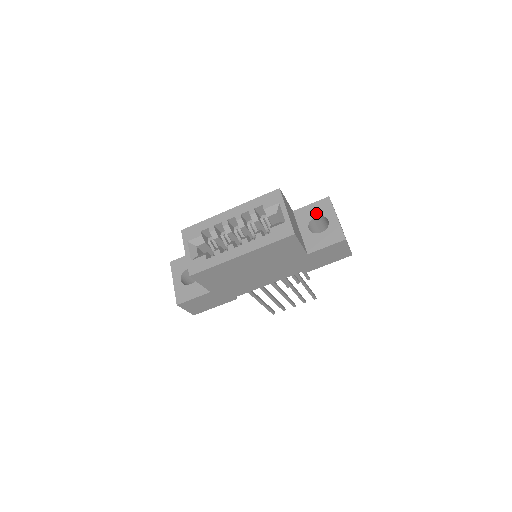
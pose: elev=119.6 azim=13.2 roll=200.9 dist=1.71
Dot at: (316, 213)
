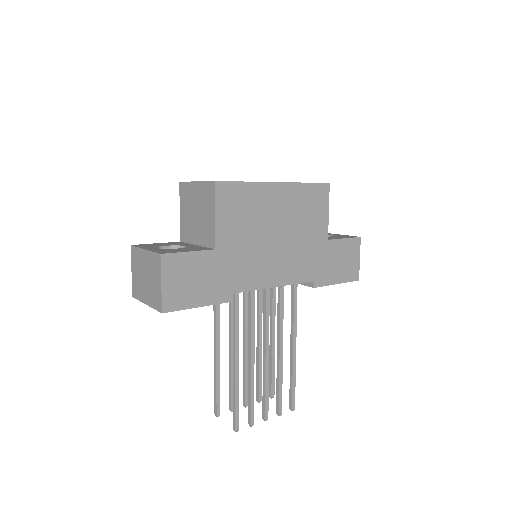
Dot at: occluded
